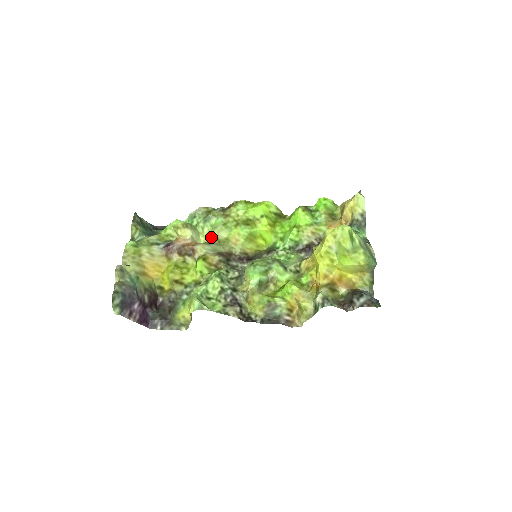
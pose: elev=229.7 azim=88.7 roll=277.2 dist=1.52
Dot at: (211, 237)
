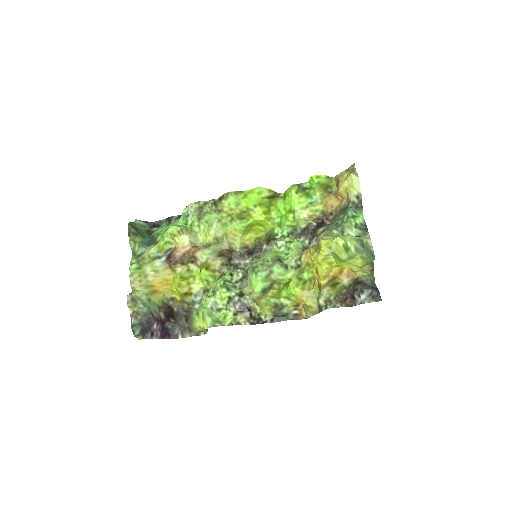
Dot at: (209, 237)
